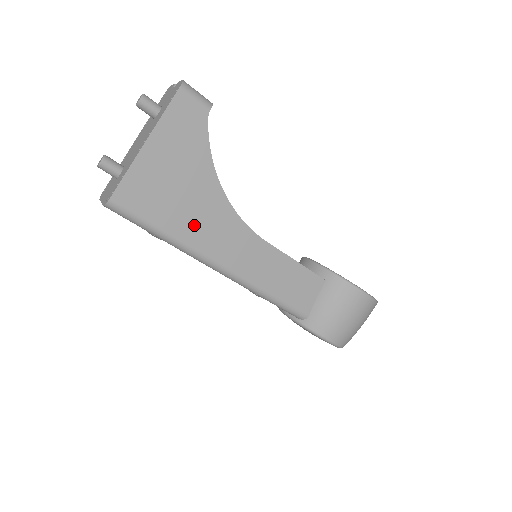
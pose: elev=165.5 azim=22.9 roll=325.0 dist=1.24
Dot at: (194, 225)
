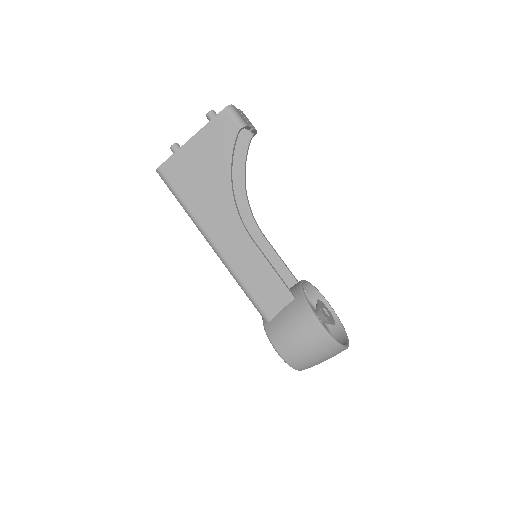
Dot at: (204, 206)
